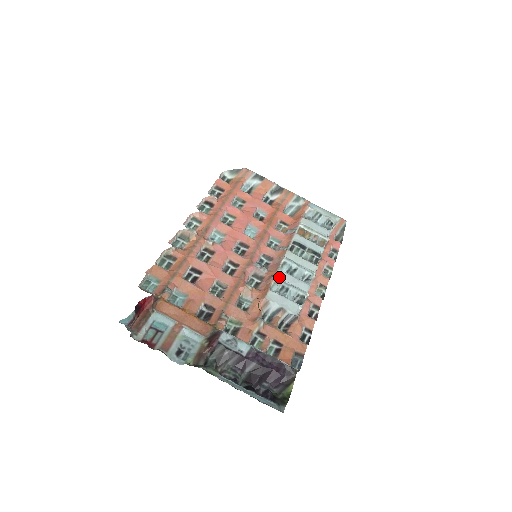
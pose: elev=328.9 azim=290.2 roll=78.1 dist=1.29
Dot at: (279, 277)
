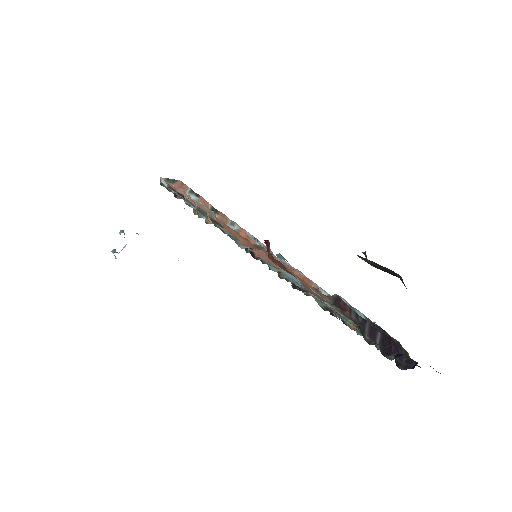
Dot at: occluded
